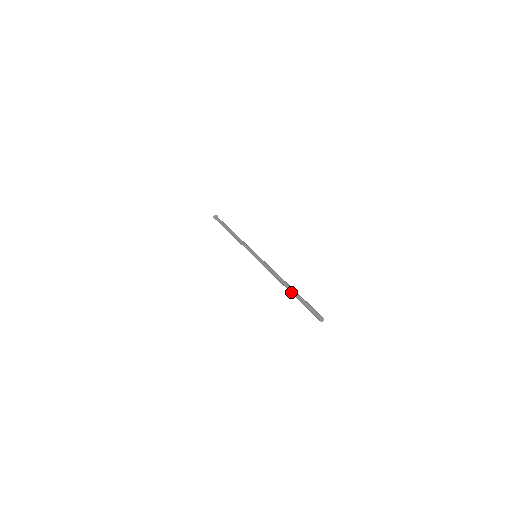
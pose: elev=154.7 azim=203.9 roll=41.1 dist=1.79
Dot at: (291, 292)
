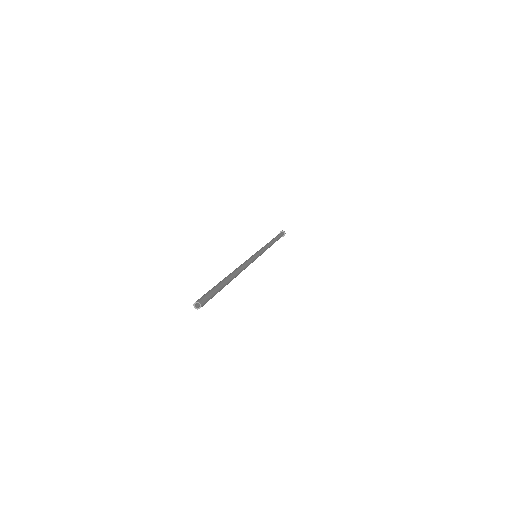
Dot at: occluded
